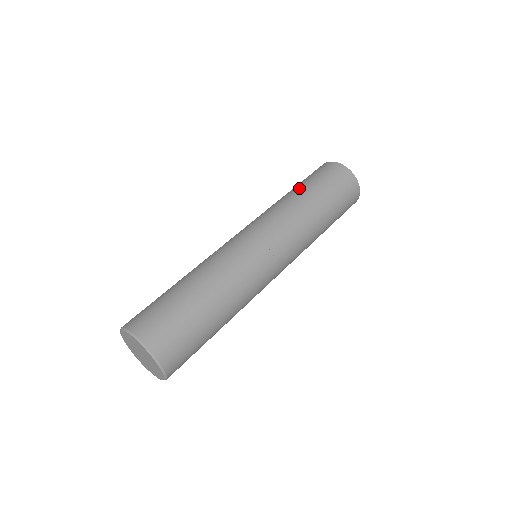
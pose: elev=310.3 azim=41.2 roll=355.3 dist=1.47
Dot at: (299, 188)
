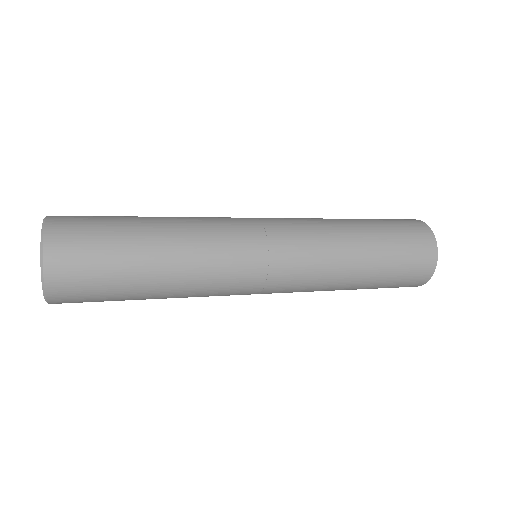
Dot at: occluded
